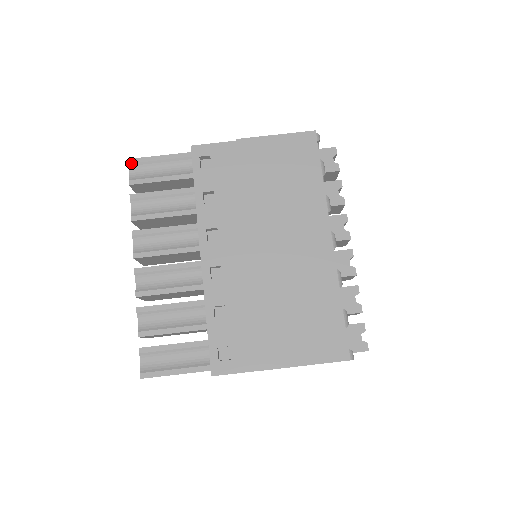
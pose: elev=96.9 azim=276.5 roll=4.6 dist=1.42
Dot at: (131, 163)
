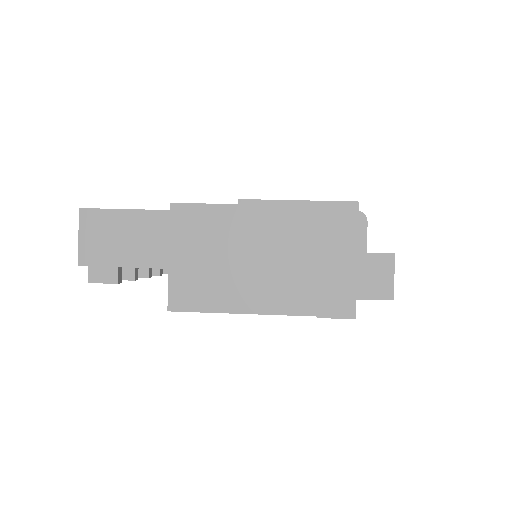
Dot at: occluded
